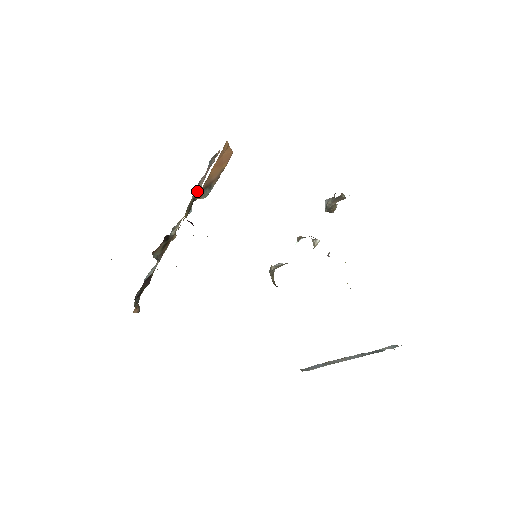
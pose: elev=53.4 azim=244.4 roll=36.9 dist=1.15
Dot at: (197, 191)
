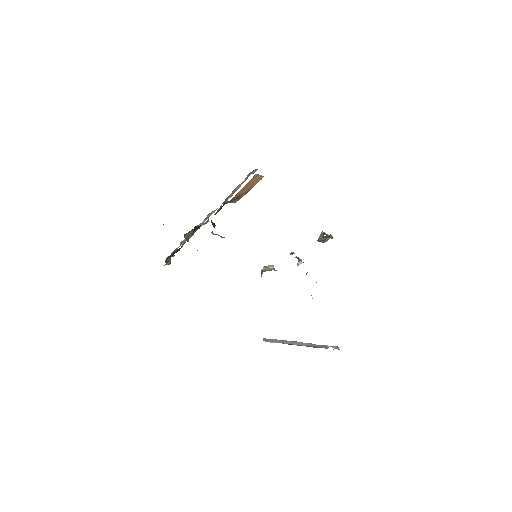
Dot at: (235, 191)
